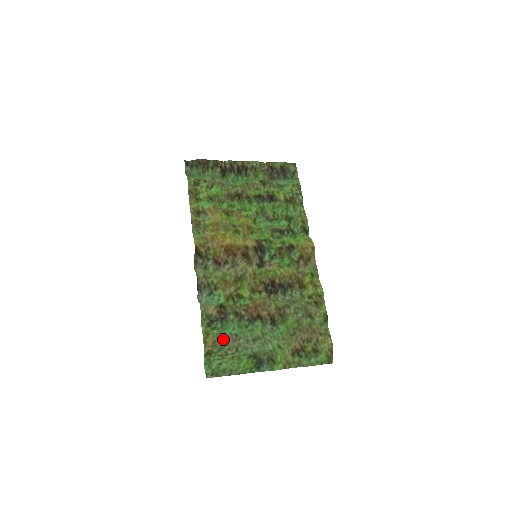
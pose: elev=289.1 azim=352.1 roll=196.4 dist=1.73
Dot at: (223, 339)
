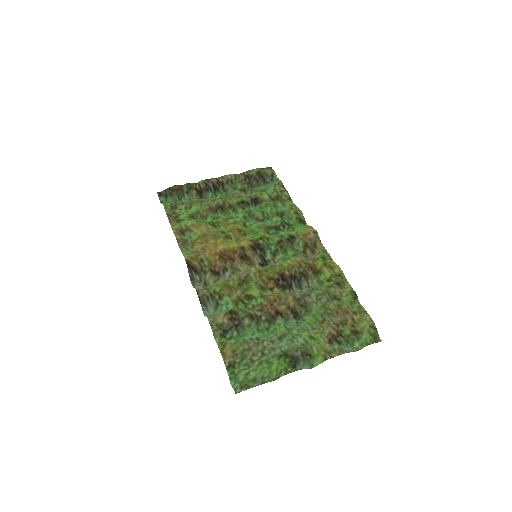
Dot at: (243, 346)
